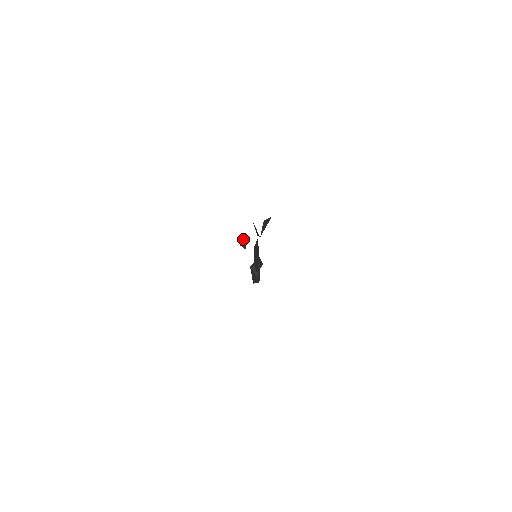
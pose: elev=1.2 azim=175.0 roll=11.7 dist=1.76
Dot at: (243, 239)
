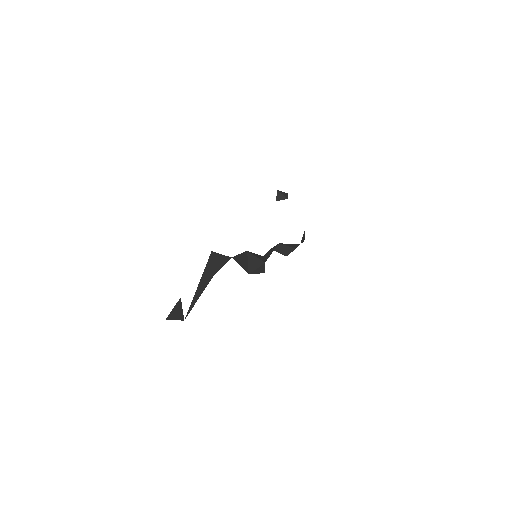
Dot at: (277, 192)
